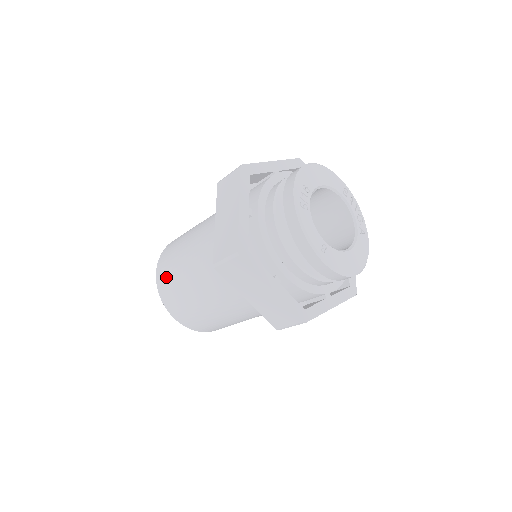
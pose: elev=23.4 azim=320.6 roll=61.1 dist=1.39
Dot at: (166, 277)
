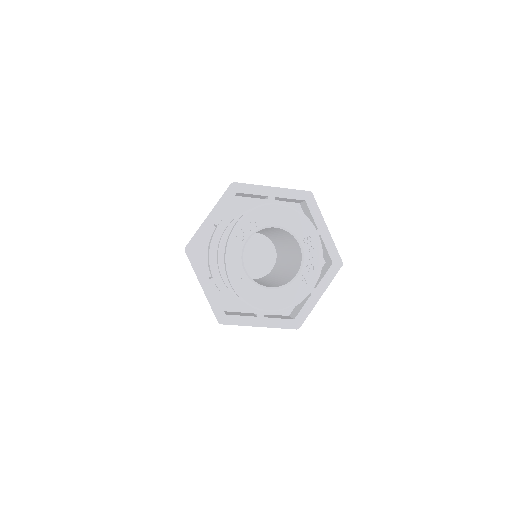
Dot at: occluded
